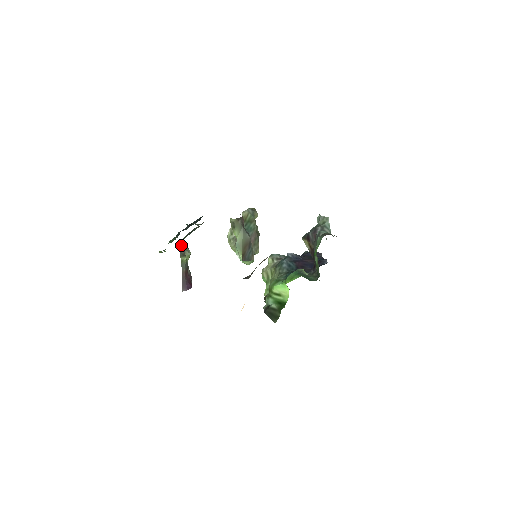
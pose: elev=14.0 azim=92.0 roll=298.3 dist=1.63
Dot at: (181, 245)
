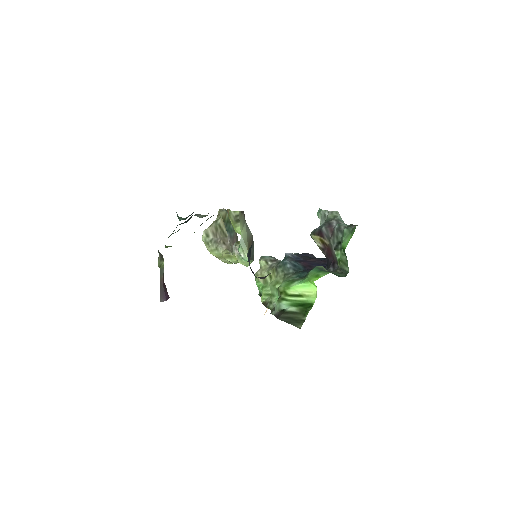
Dot at: occluded
